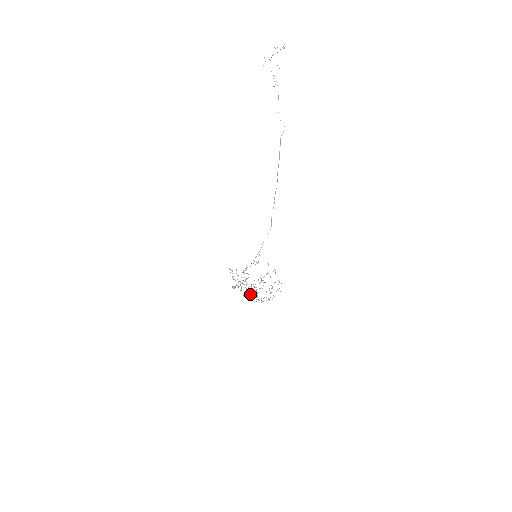
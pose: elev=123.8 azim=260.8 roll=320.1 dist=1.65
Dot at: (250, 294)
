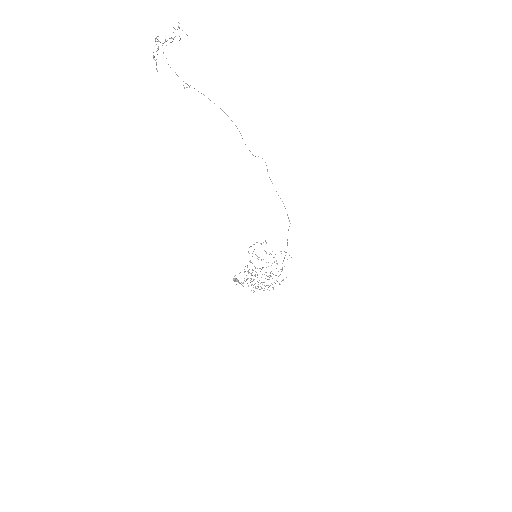
Dot at: occluded
